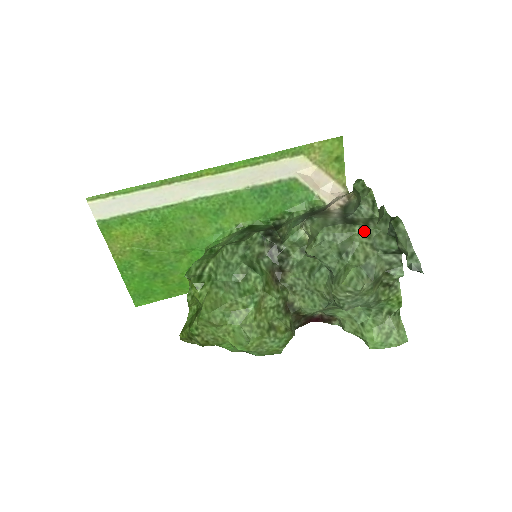
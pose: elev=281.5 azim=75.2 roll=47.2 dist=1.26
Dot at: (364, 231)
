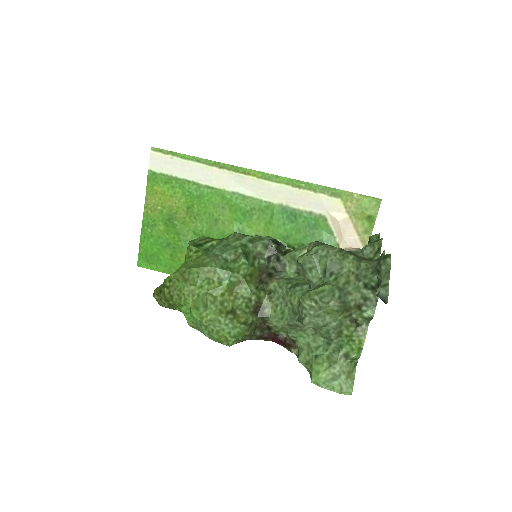
Dot at: (356, 261)
